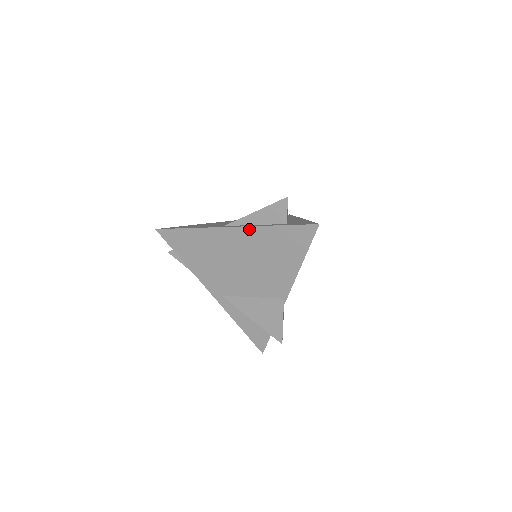
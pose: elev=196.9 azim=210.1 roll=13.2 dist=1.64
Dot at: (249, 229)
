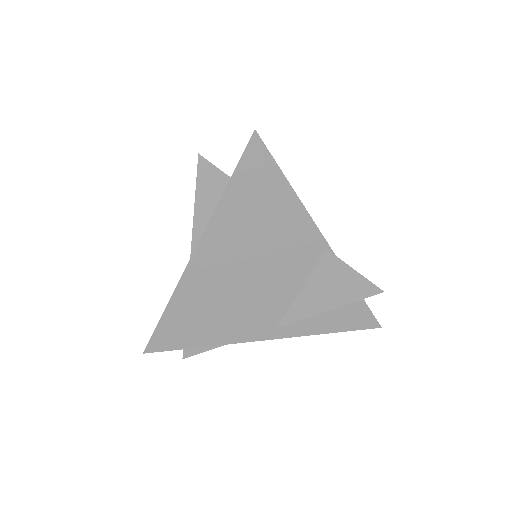
Dot at: (209, 231)
